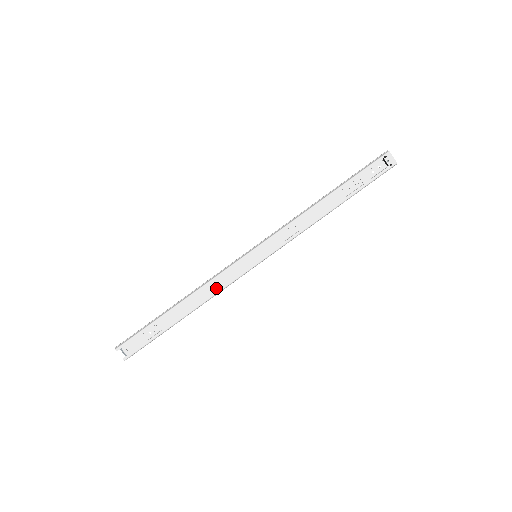
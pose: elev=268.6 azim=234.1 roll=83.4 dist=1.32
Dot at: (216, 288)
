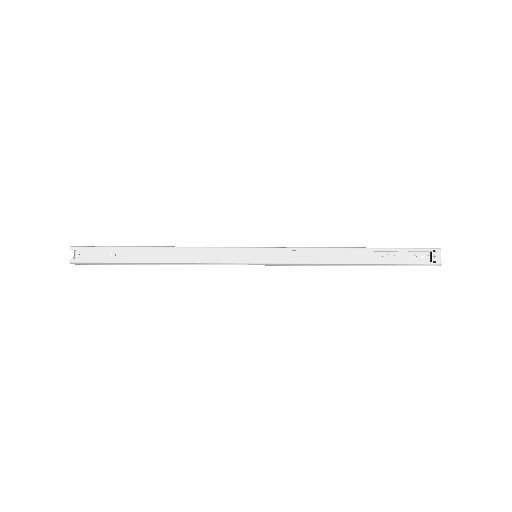
Dot at: (200, 257)
